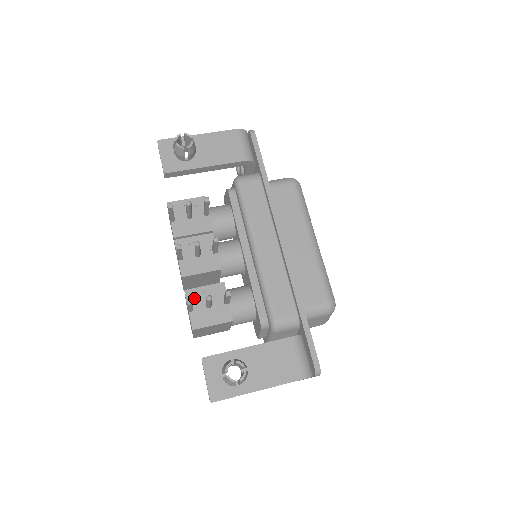
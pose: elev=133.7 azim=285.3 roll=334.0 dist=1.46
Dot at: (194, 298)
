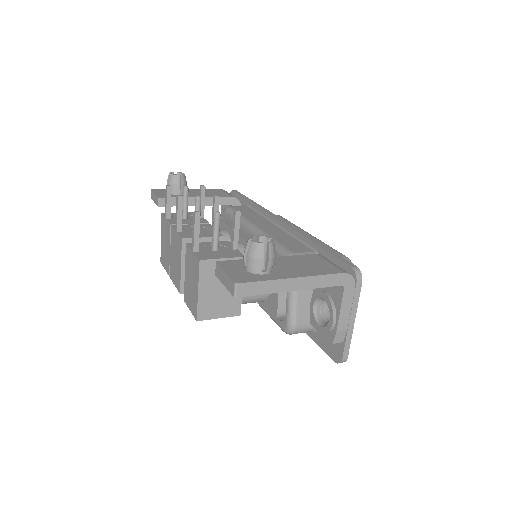
Dot at: occluded
